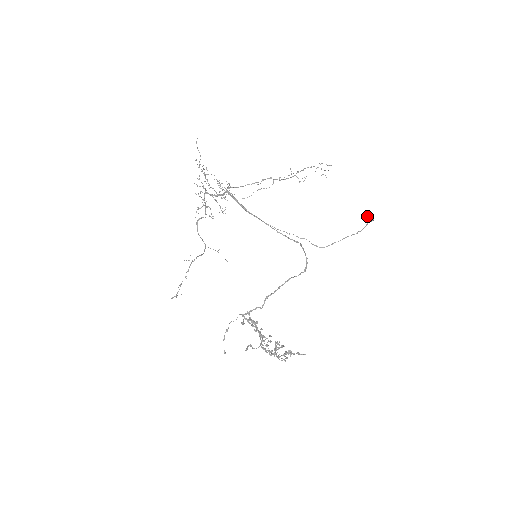
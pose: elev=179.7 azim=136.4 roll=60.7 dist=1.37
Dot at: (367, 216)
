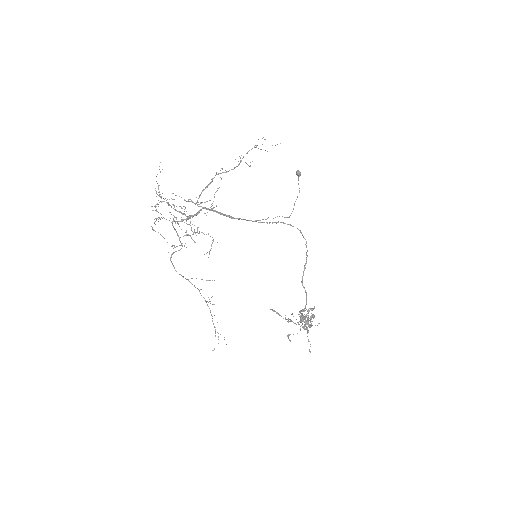
Dot at: (297, 172)
